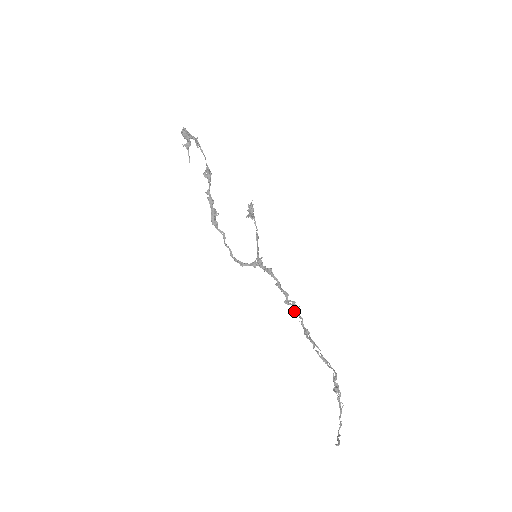
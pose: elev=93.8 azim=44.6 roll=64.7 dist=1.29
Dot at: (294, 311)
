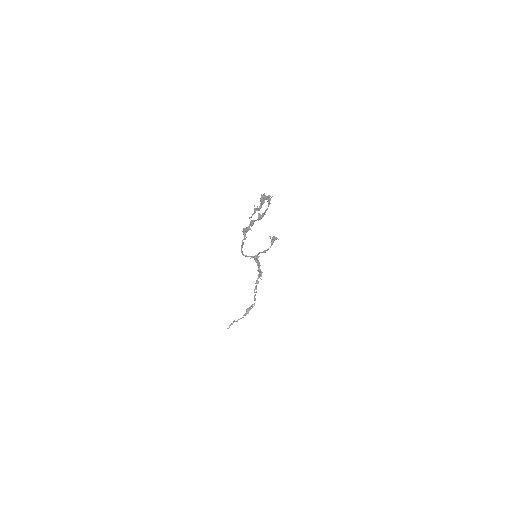
Dot at: (259, 274)
